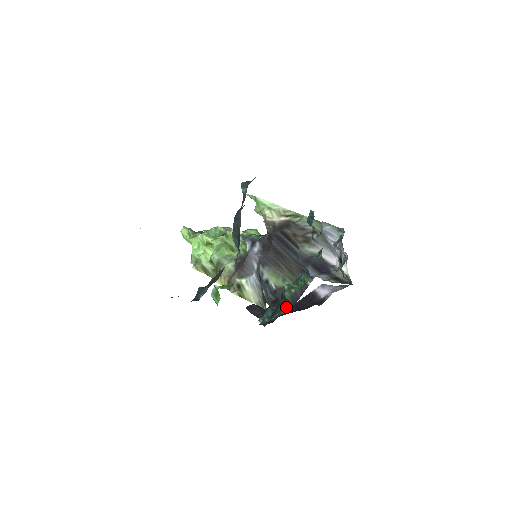
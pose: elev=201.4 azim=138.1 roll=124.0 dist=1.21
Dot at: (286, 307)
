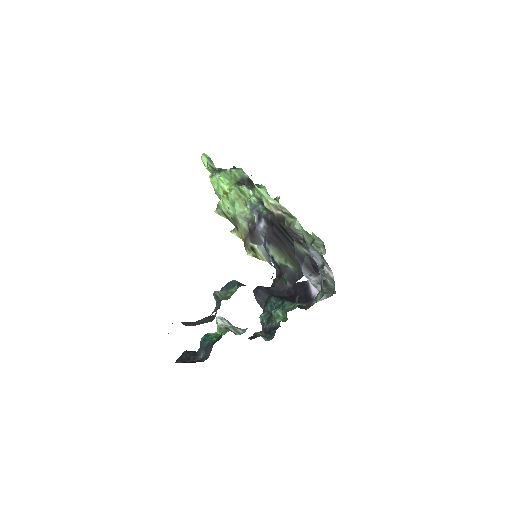
Dot at: (271, 337)
